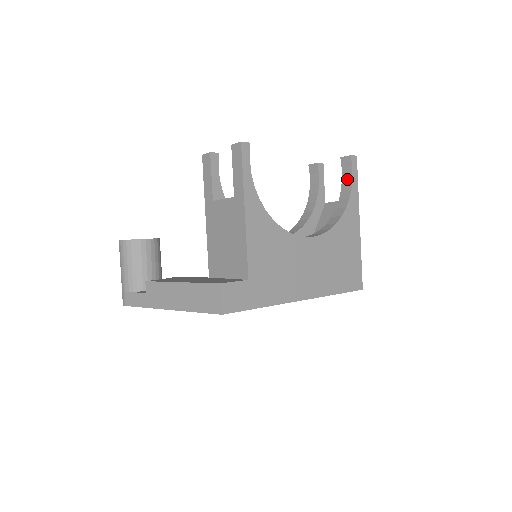
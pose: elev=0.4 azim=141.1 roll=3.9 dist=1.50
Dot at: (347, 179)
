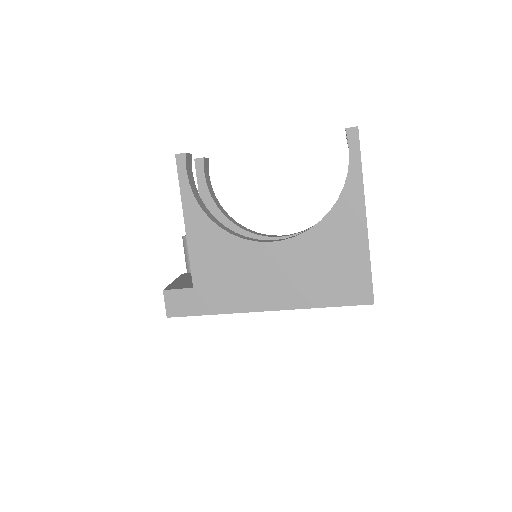
Dot at: occluded
